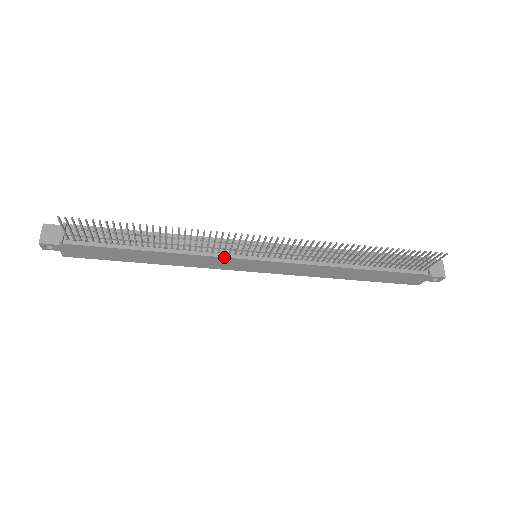
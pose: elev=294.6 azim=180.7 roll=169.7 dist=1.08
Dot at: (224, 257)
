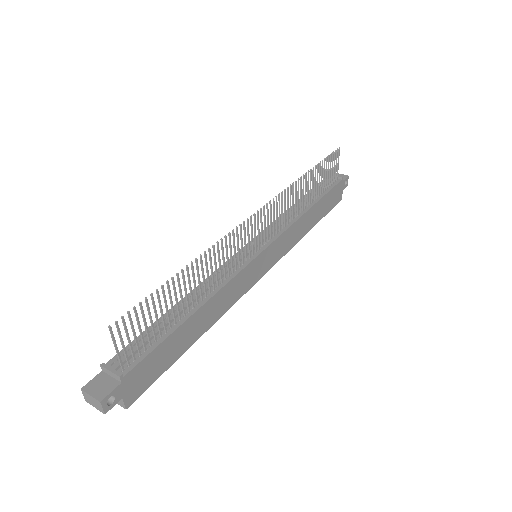
Dot at: (244, 268)
